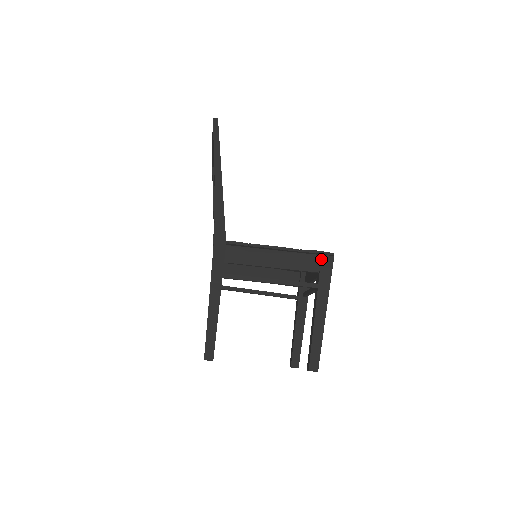
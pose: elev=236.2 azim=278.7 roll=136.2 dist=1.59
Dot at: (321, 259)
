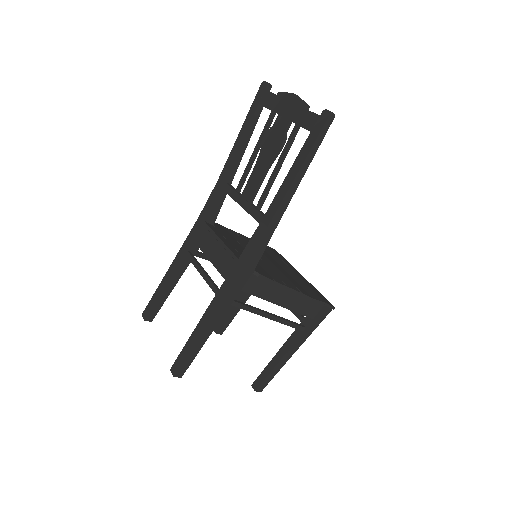
Dot at: (323, 309)
